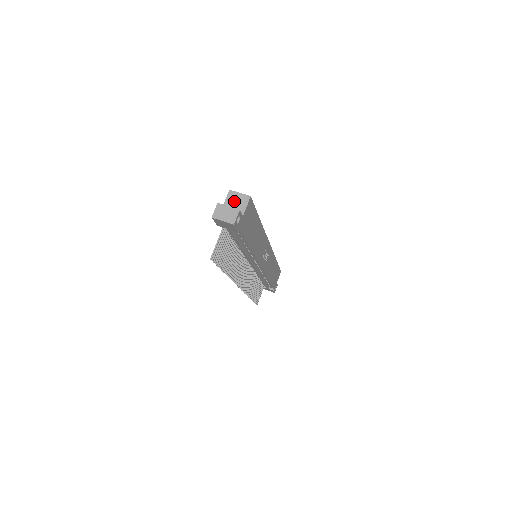
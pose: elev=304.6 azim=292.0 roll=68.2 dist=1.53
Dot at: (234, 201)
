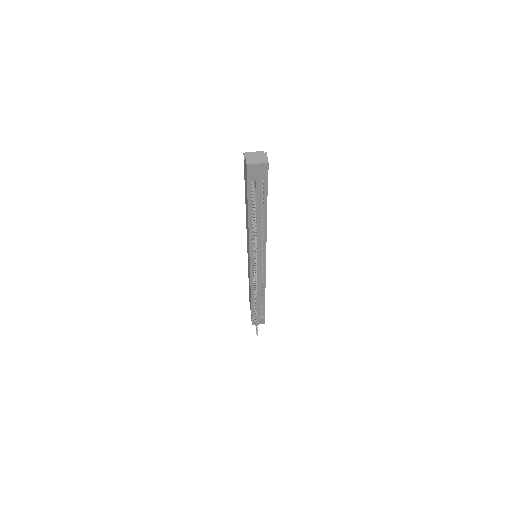
Dot at: occluded
